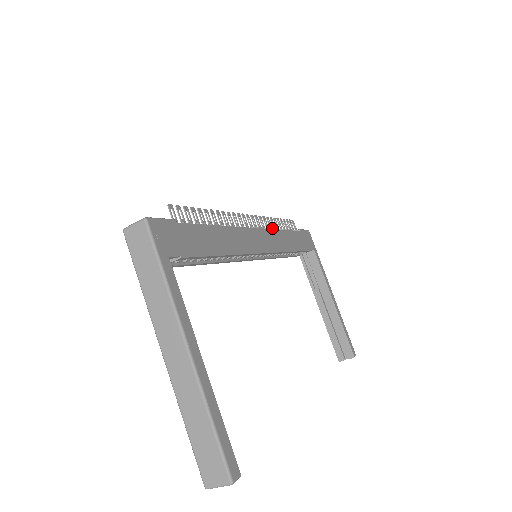
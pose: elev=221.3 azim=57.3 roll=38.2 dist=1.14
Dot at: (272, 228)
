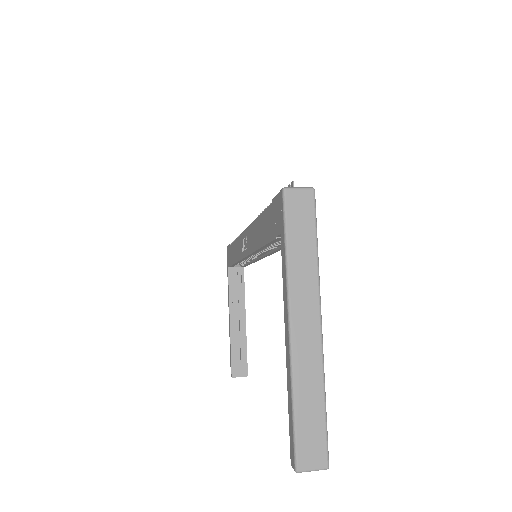
Dot at: occluded
